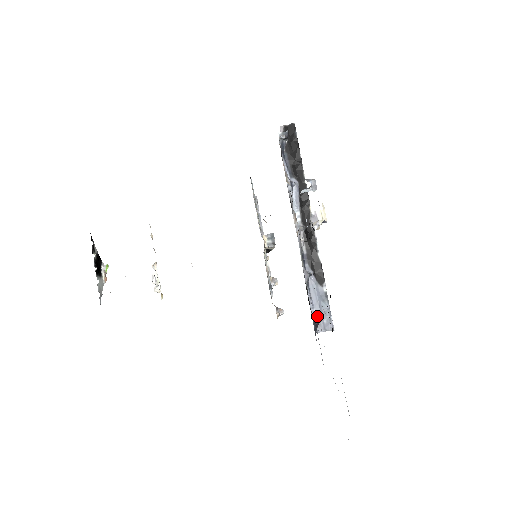
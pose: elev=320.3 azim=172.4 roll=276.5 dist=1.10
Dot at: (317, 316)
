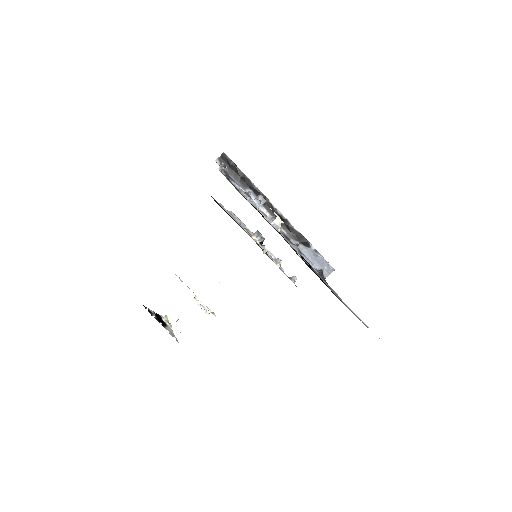
Dot at: (319, 268)
